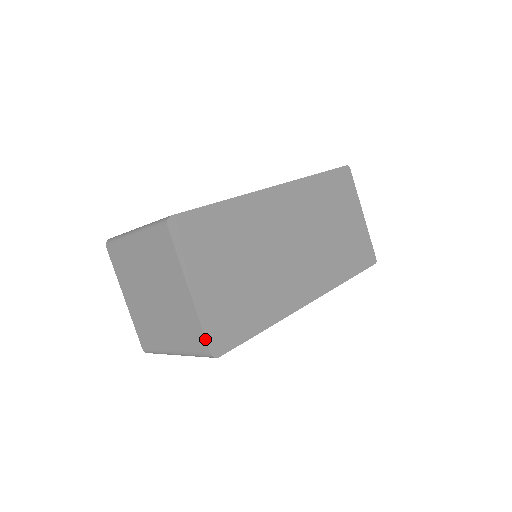
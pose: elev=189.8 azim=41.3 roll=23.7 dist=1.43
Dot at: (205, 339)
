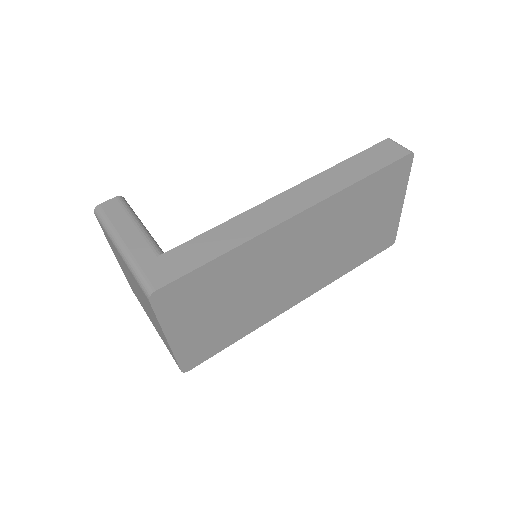
Dot at: (178, 364)
